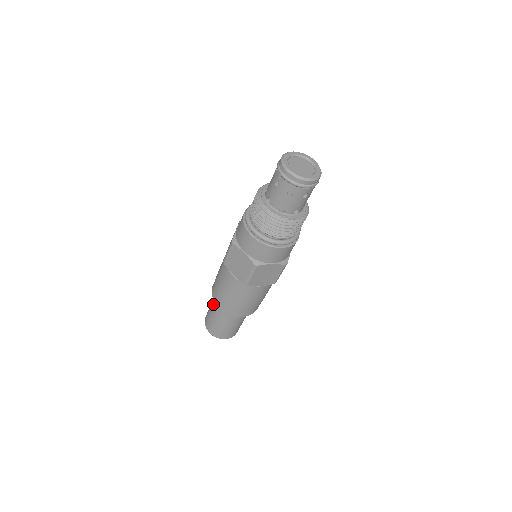
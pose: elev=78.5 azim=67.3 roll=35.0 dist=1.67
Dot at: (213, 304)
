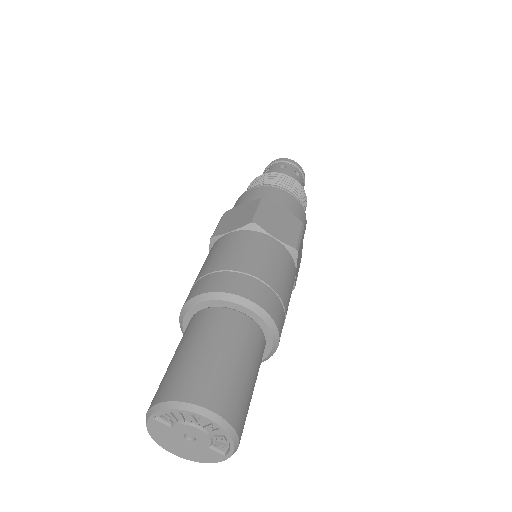
Dot at: occluded
